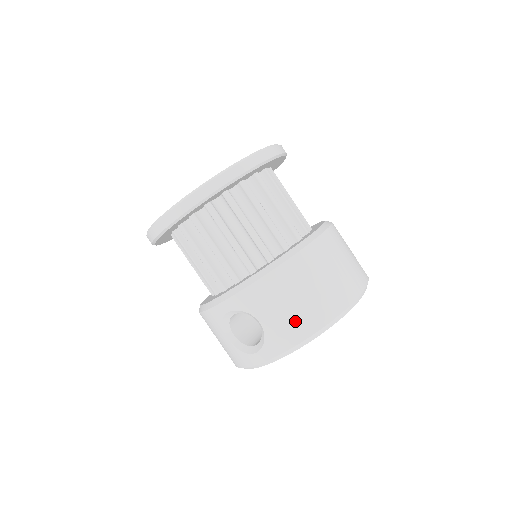
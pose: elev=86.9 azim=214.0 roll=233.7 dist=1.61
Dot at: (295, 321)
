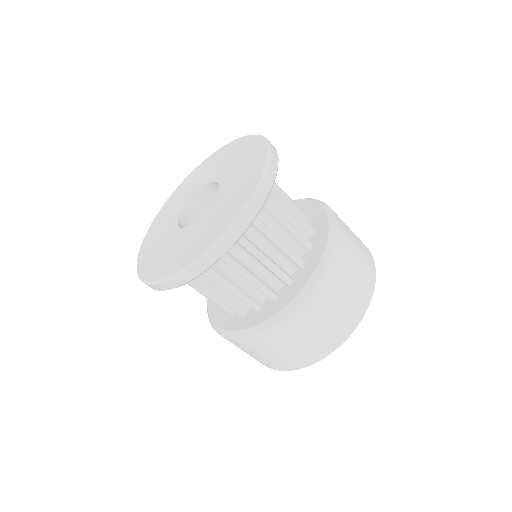
Dot at: (263, 362)
